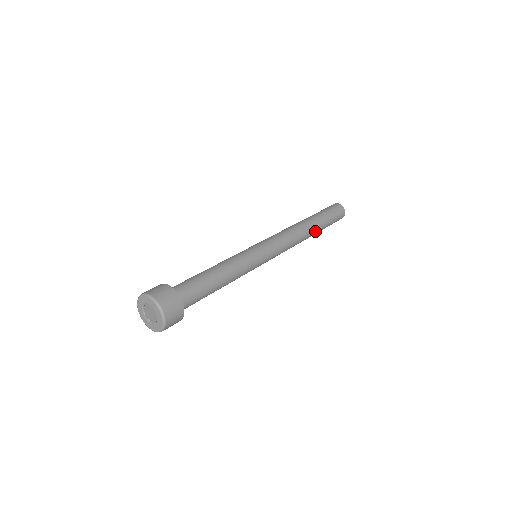
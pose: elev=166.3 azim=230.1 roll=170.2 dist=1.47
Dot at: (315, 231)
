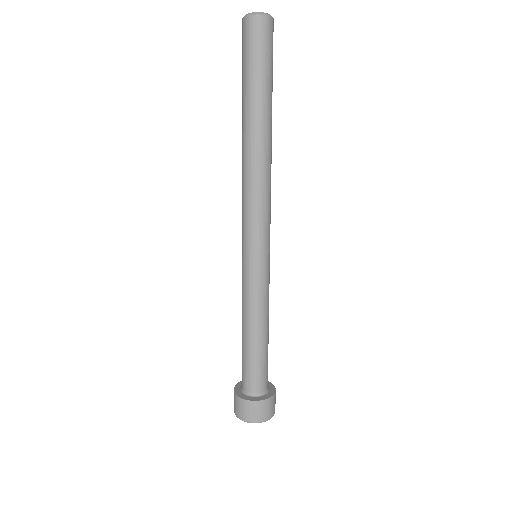
Dot at: occluded
